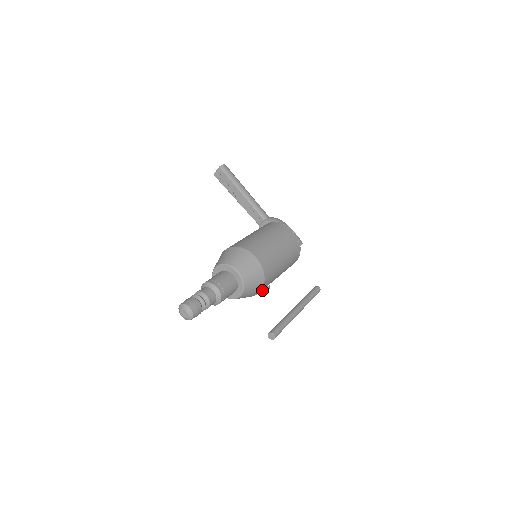
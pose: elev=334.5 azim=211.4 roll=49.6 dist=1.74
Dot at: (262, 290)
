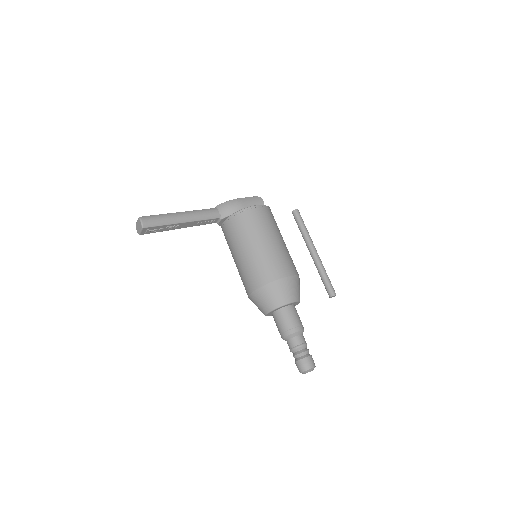
Dot at: occluded
